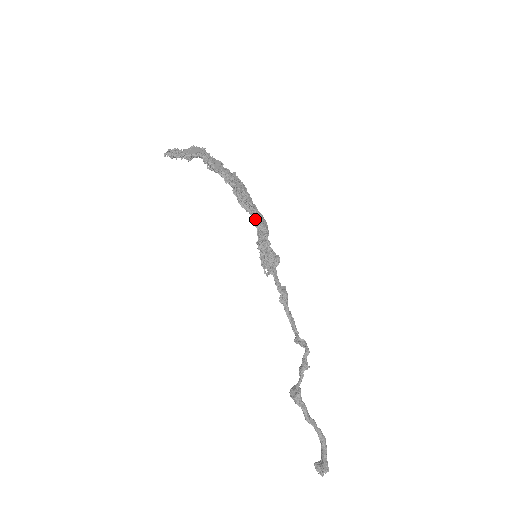
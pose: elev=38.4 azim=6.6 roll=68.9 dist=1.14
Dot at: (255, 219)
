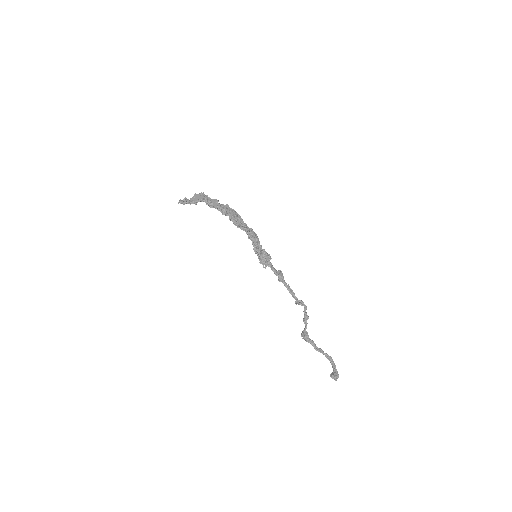
Dot at: (248, 235)
